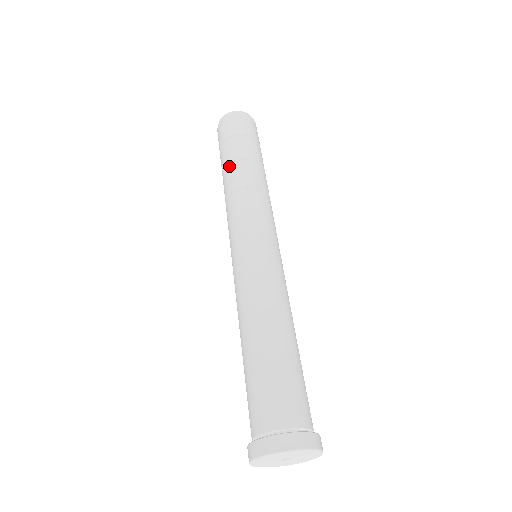
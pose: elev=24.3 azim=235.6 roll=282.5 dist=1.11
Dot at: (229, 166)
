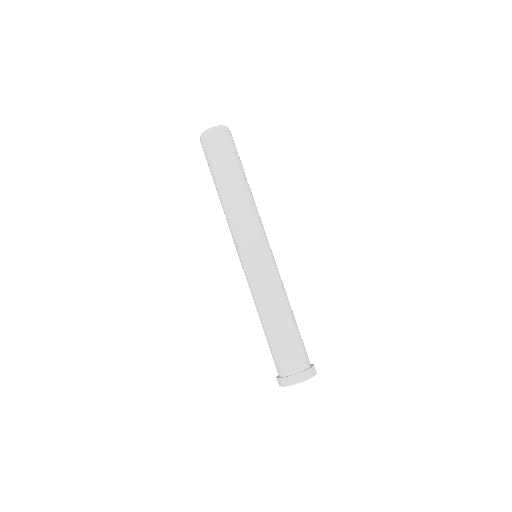
Dot at: (233, 182)
